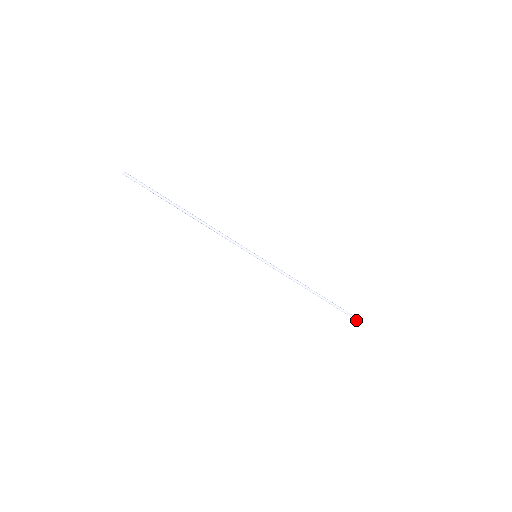
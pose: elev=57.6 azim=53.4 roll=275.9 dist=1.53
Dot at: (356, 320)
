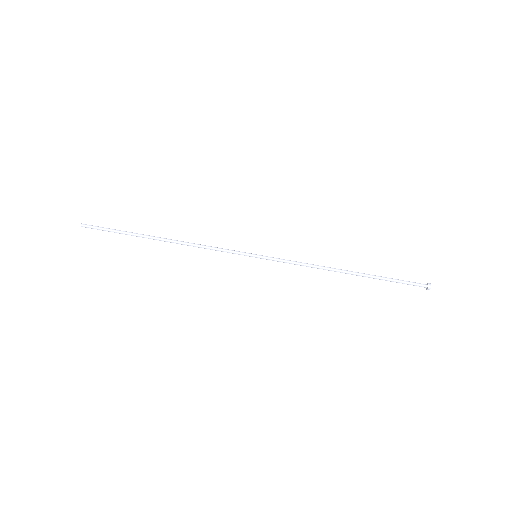
Dot at: (426, 288)
